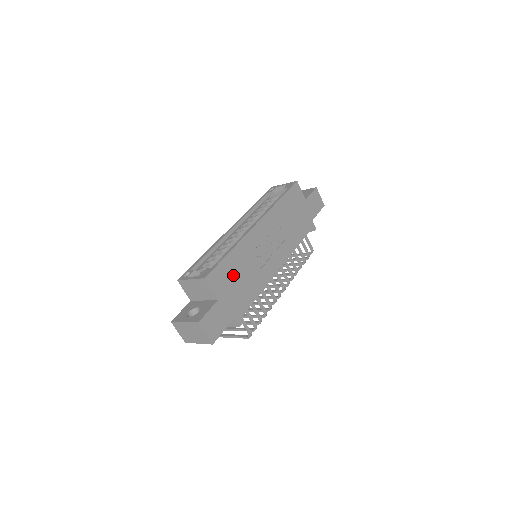
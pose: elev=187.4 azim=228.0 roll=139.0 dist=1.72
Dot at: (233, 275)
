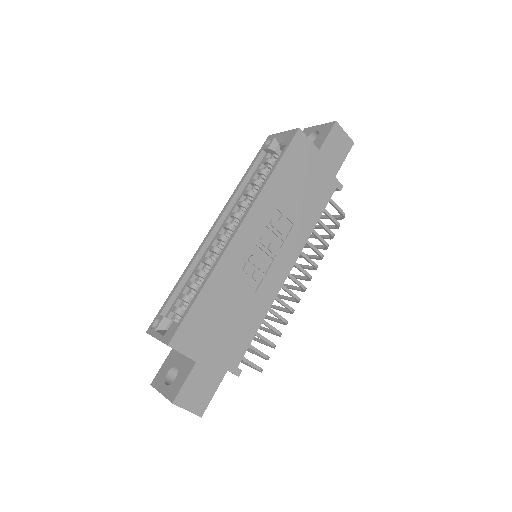
Dot at: (213, 319)
